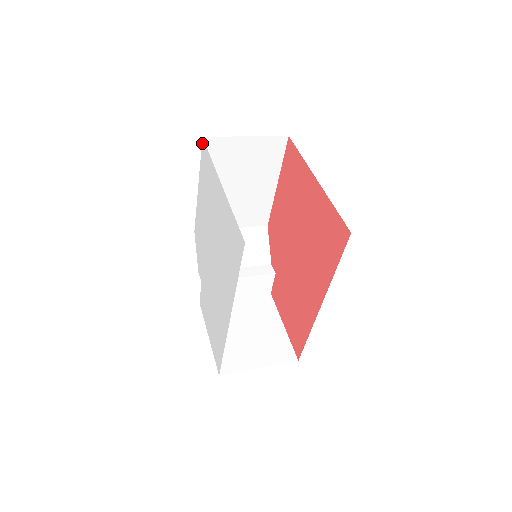
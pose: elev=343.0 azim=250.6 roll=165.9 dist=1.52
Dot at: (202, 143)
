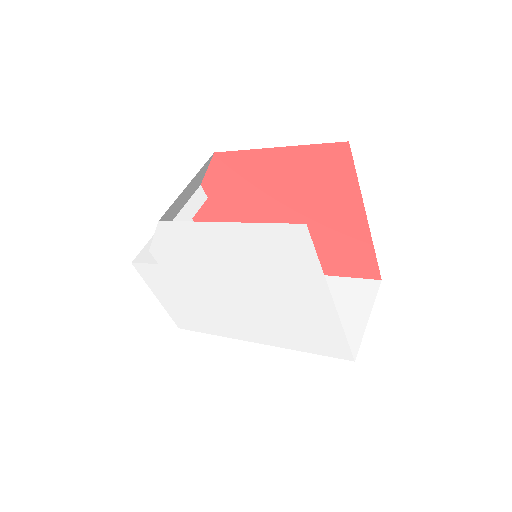
Dot at: (299, 226)
